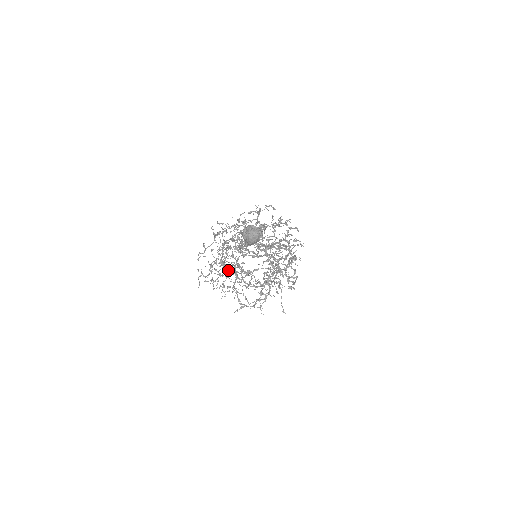
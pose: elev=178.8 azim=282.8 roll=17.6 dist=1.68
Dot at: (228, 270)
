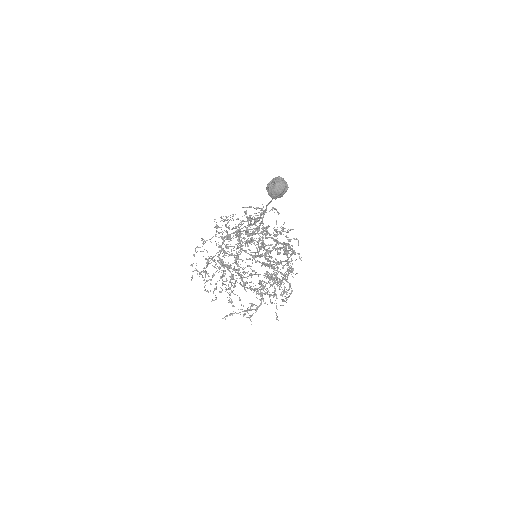
Dot at: (226, 265)
